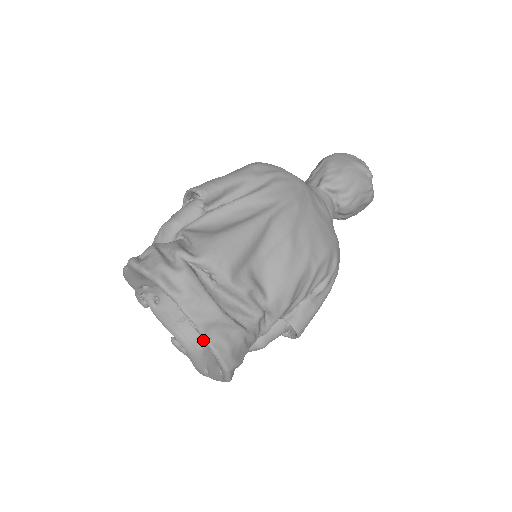
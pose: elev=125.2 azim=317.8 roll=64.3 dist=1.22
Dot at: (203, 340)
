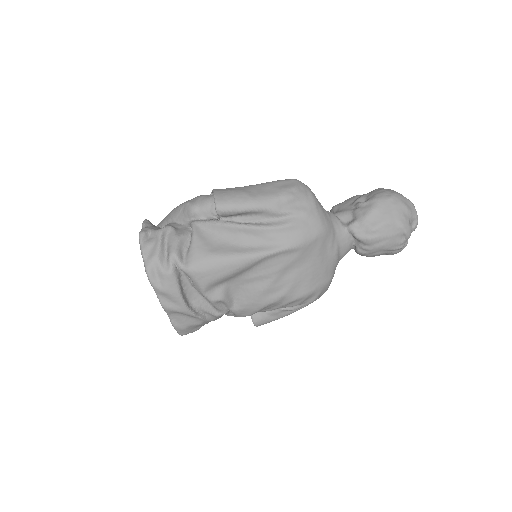
Dot at: occluded
